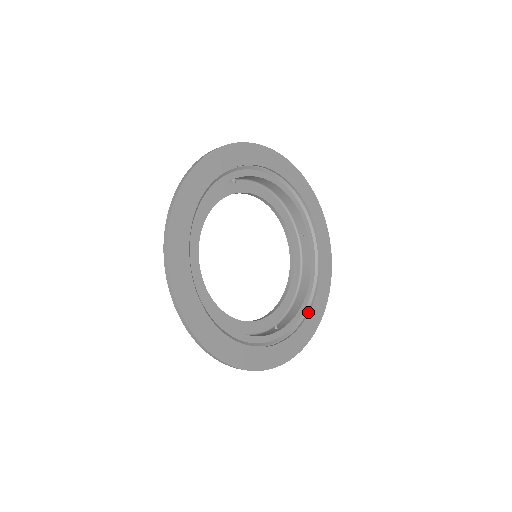
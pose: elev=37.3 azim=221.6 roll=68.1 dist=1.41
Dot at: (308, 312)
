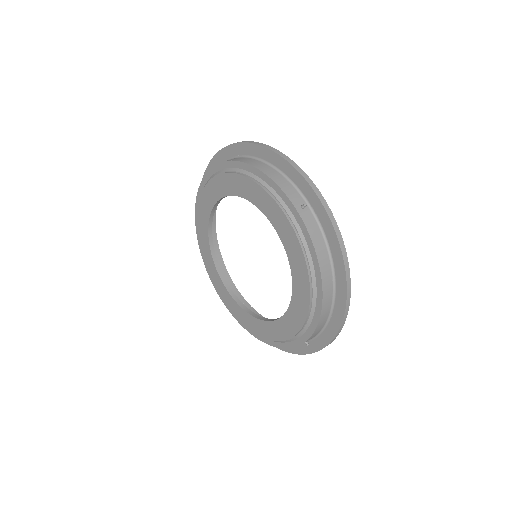
Dot at: occluded
